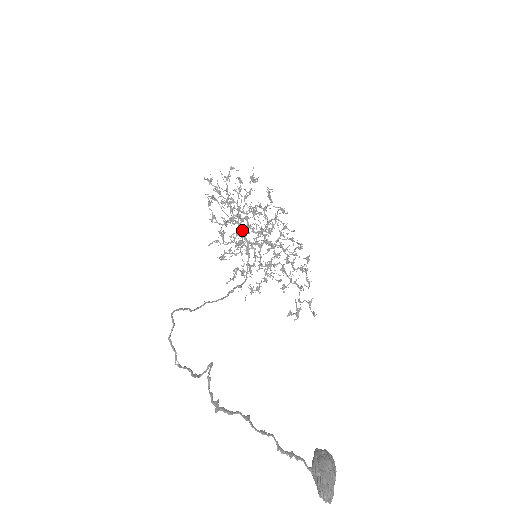
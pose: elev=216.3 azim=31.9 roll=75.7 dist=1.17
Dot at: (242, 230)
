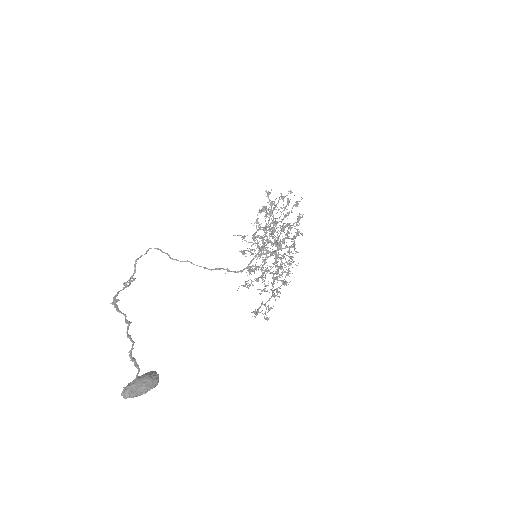
Dot at: occluded
